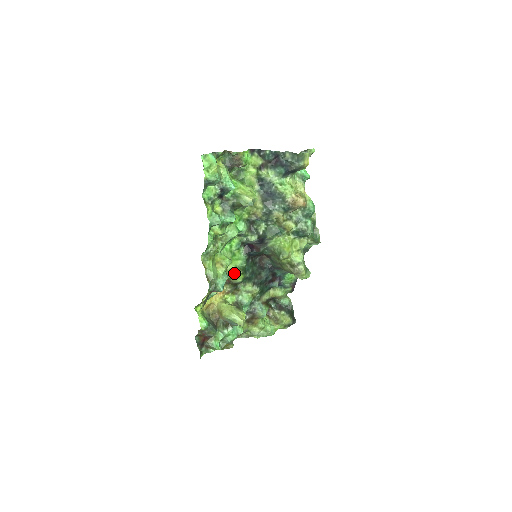
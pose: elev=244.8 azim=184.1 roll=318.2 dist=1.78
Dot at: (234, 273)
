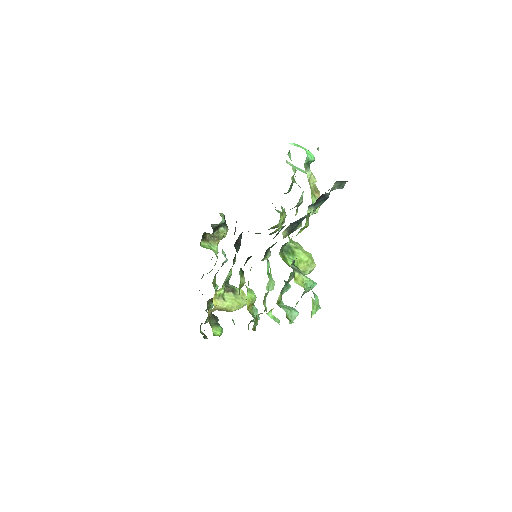
Dot at: (242, 286)
